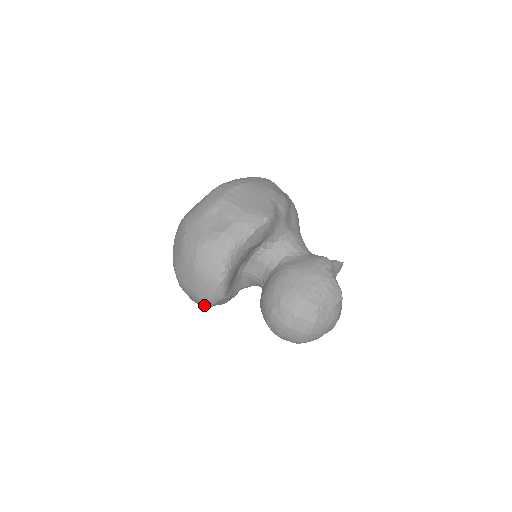
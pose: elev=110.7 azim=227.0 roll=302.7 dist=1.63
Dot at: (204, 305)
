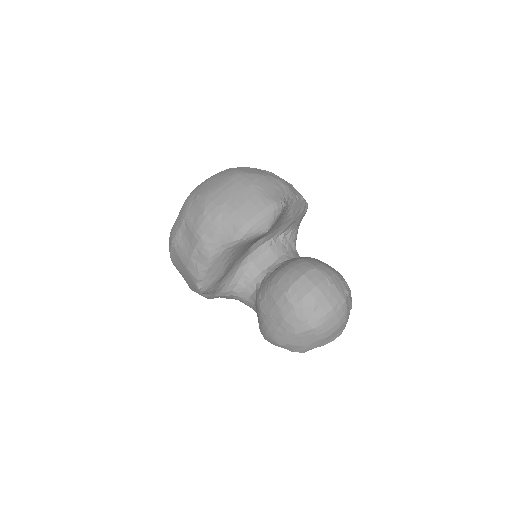
Dot at: (241, 230)
